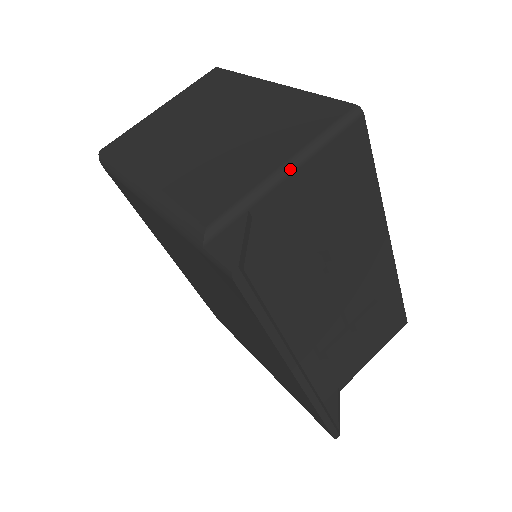
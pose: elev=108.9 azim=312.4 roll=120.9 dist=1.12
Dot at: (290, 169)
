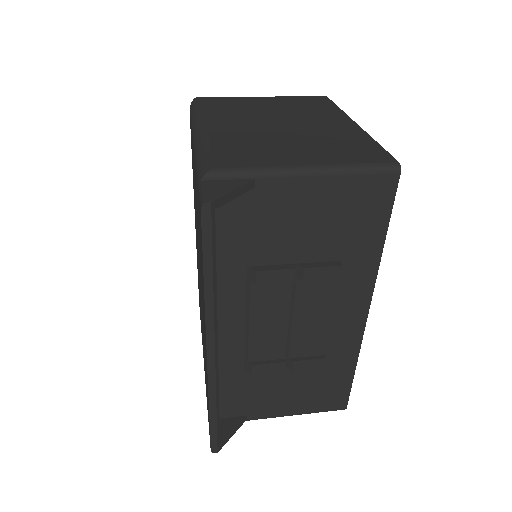
Dot at: (310, 171)
